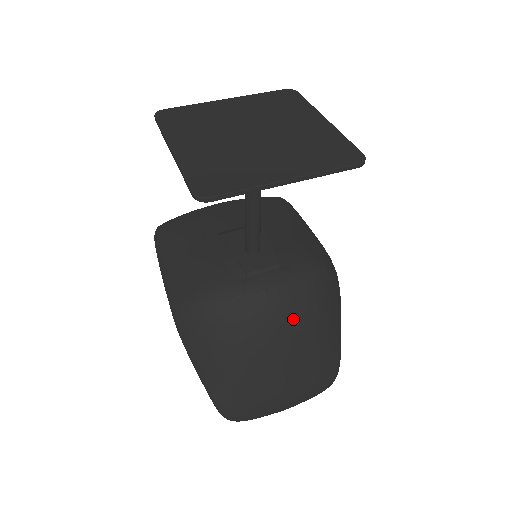
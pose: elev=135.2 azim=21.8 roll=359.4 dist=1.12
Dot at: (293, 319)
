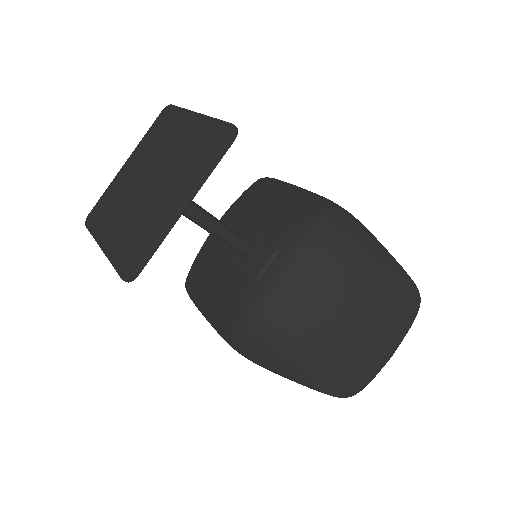
Dot at: (324, 284)
